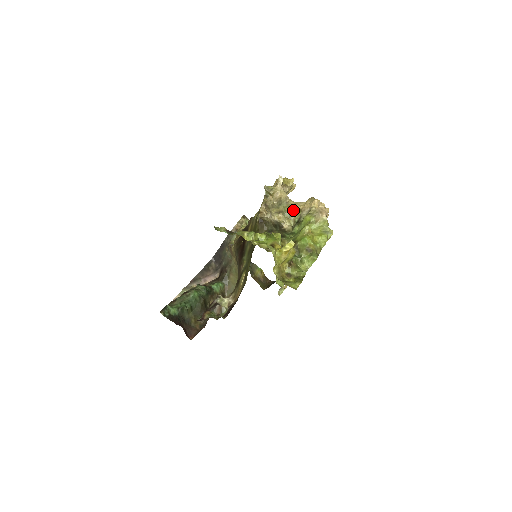
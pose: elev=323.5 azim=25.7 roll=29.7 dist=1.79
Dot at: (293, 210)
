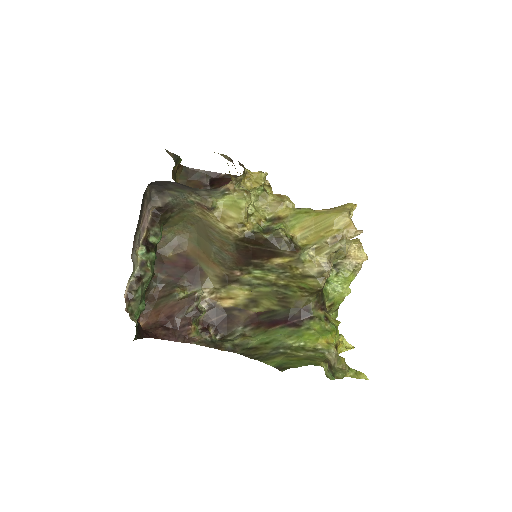
Dot at: (341, 258)
